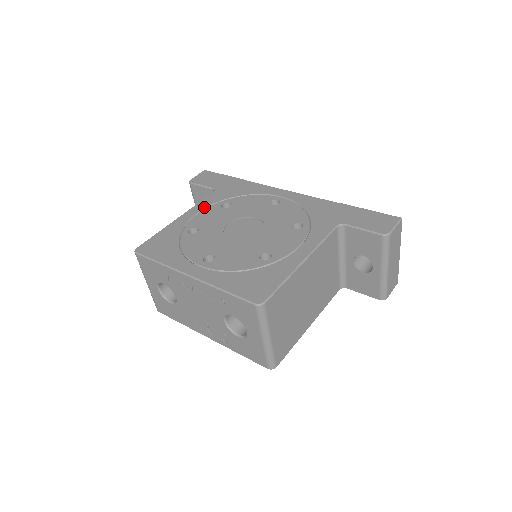
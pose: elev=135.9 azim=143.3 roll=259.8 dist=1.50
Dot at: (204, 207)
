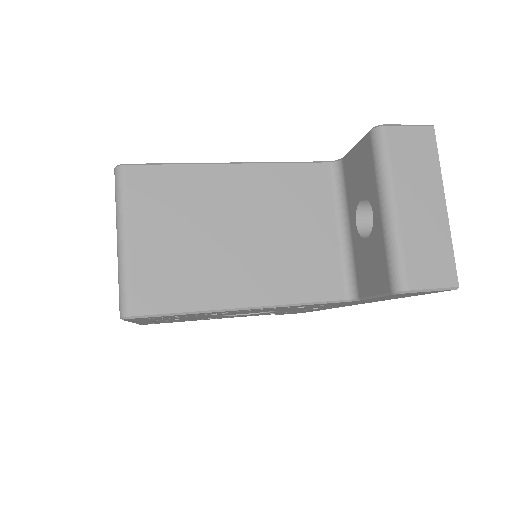
Dot at: occluded
